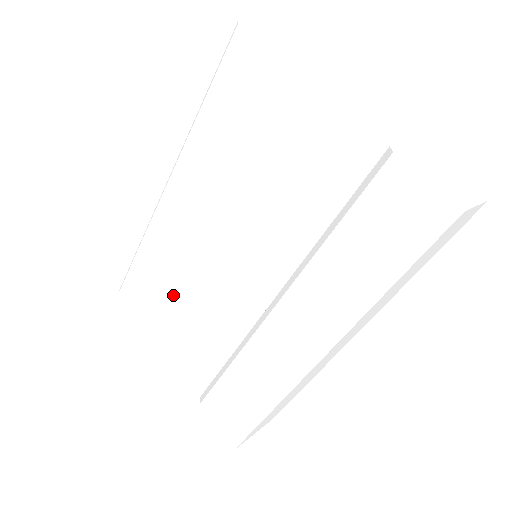
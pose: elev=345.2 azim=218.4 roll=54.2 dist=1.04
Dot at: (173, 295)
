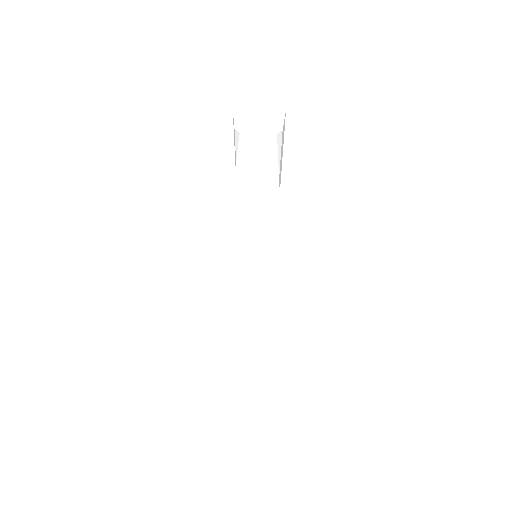
Dot at: occluded
